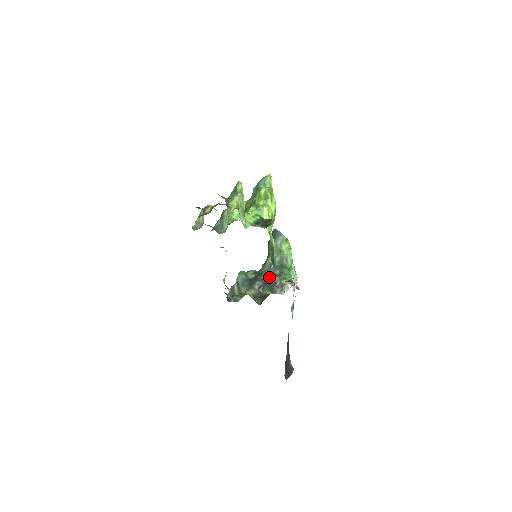
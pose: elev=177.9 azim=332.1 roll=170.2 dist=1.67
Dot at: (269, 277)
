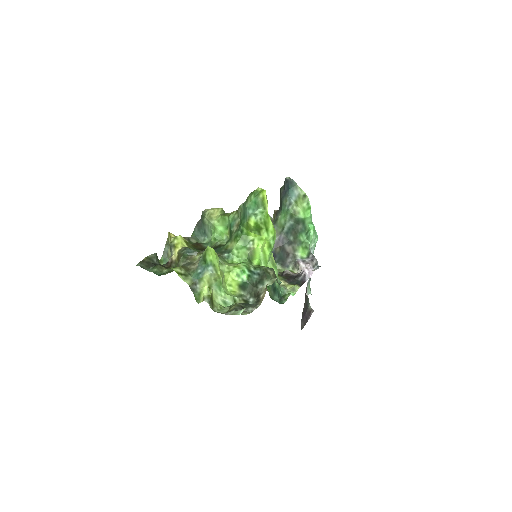
Dot at: (280, 247)
